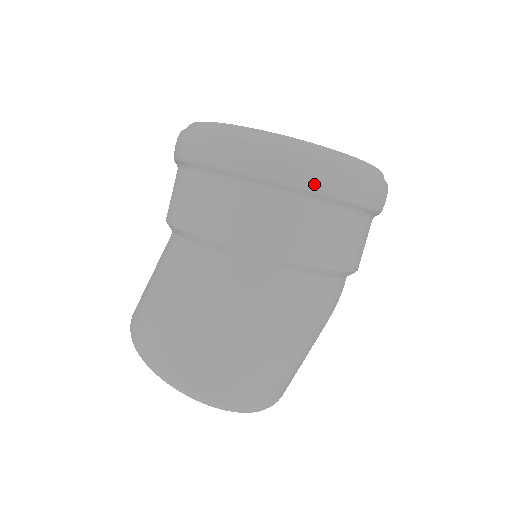
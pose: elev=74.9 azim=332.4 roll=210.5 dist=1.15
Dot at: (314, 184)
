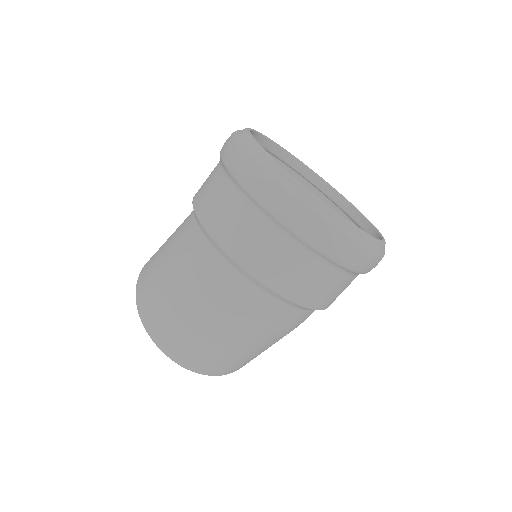
Dot at: (256, 192)
